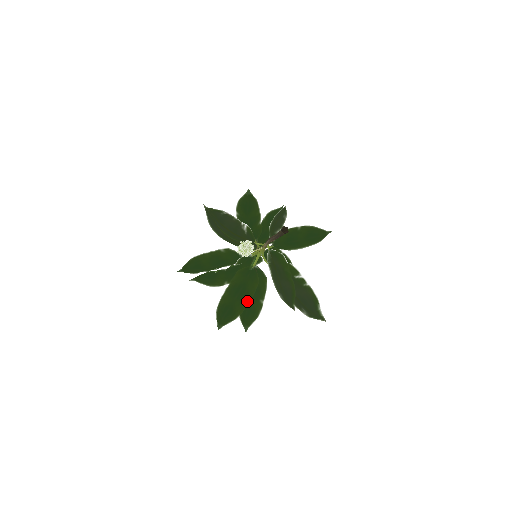
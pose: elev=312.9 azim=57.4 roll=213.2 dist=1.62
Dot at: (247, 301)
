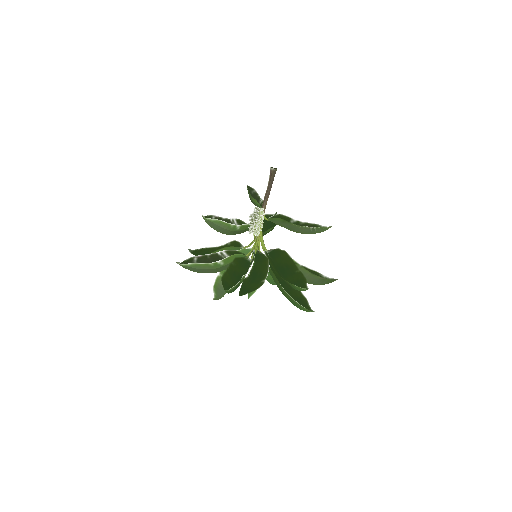
Dot at: (295, 268)
